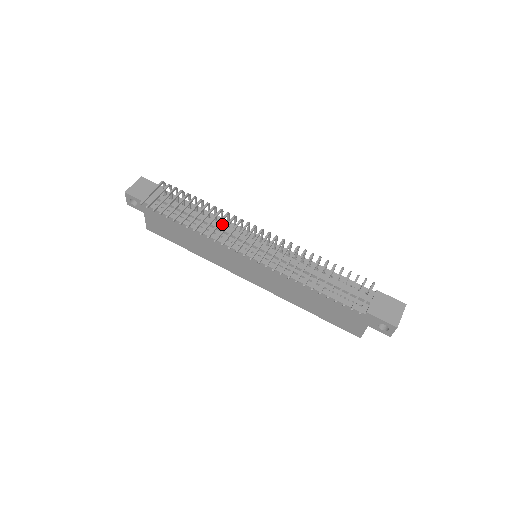
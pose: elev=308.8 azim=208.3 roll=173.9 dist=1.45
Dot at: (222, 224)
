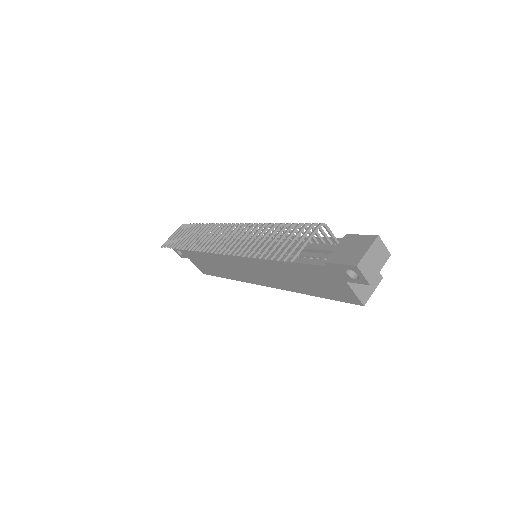
Dot at: occluded
